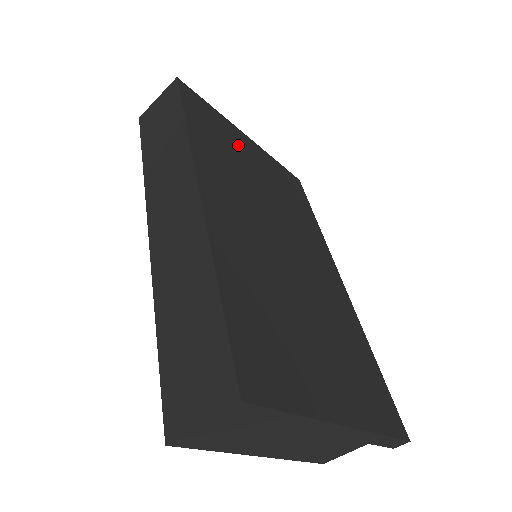
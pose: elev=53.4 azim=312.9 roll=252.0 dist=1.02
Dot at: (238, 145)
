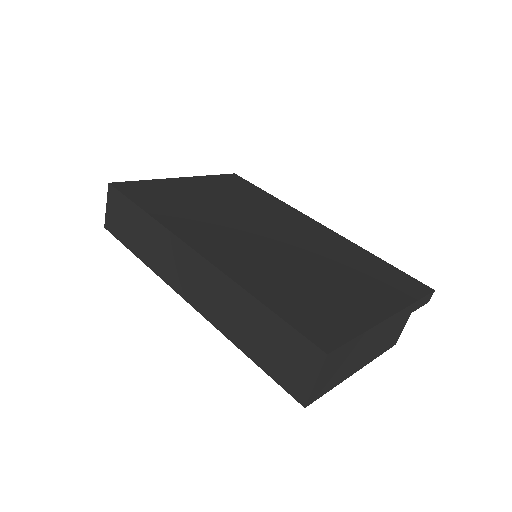
Dot at: (182, 192)
